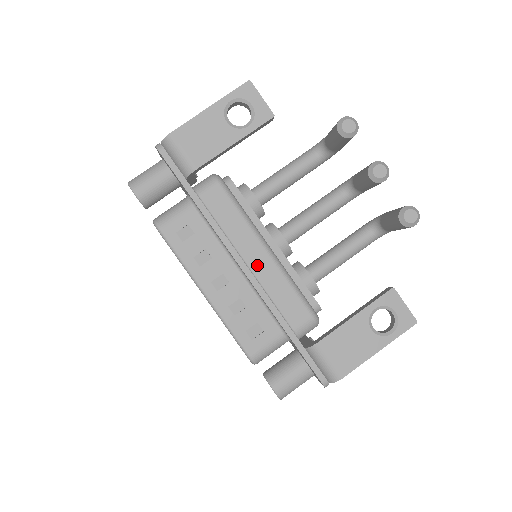
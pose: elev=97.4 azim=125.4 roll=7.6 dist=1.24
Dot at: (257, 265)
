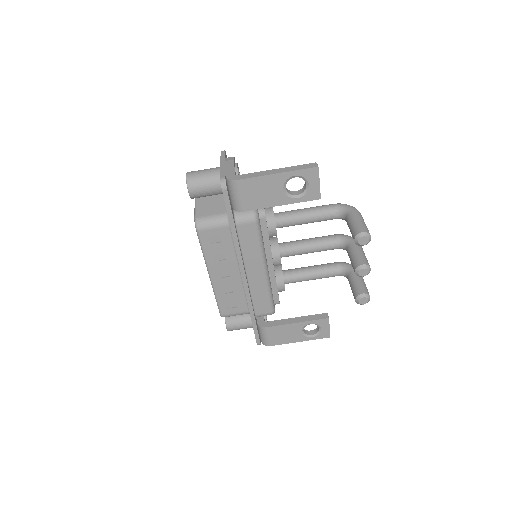
Dot at: (253, 277)
